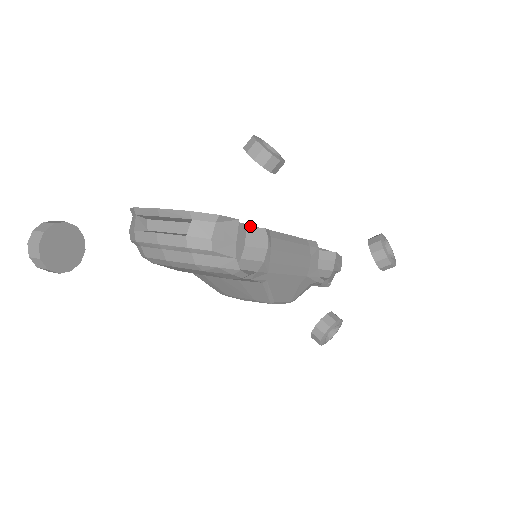
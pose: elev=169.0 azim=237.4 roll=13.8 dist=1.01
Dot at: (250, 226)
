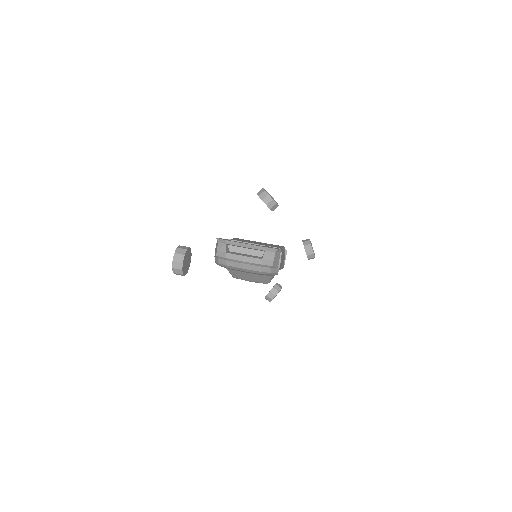
Dot at: (269, 245)
